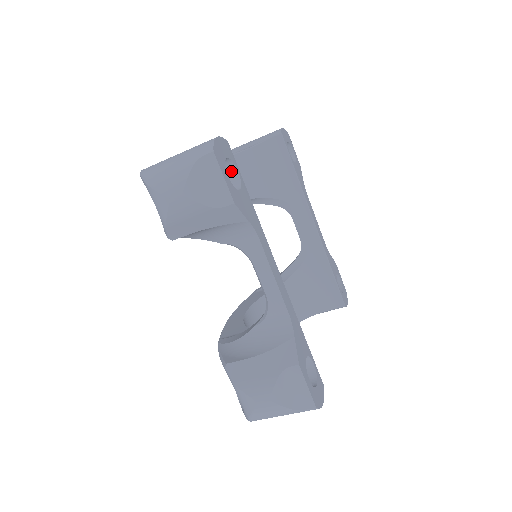
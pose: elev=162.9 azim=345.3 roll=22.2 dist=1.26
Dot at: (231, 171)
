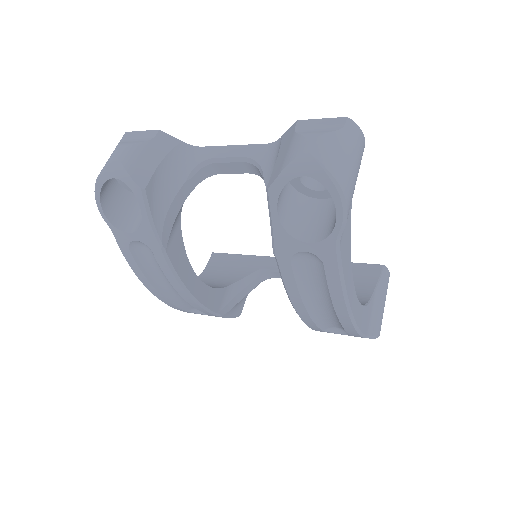
Dot at: occluded
